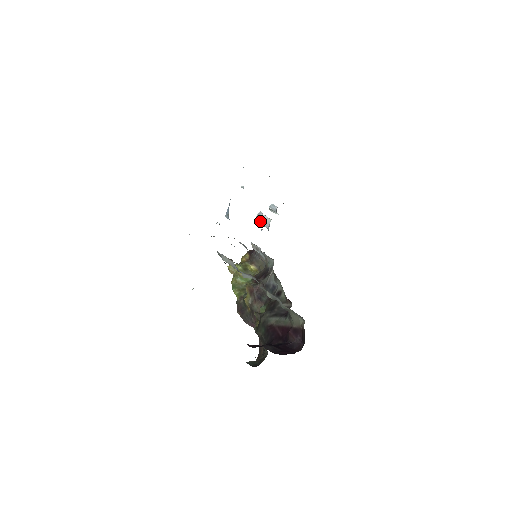
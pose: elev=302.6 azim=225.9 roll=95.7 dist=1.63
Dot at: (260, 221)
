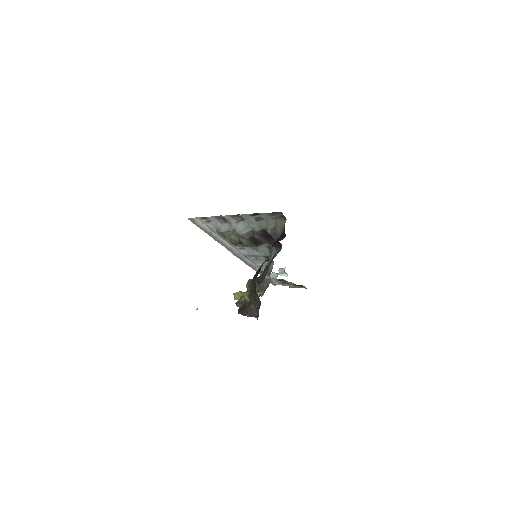
Dot at: occluded
